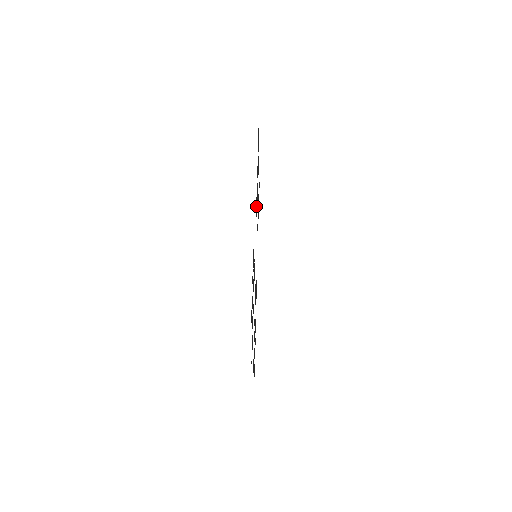
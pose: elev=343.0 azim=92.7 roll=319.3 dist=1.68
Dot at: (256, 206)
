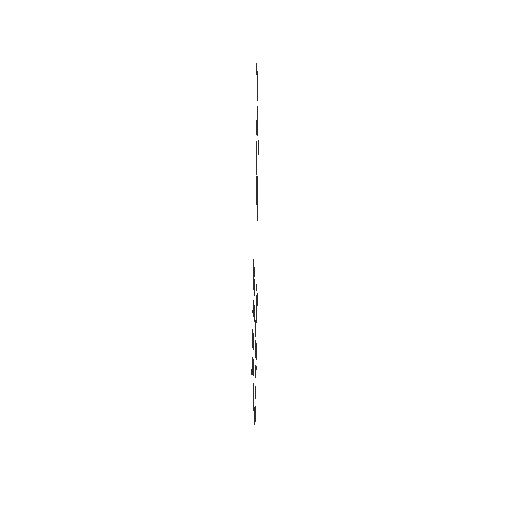
Dot at: occluded
